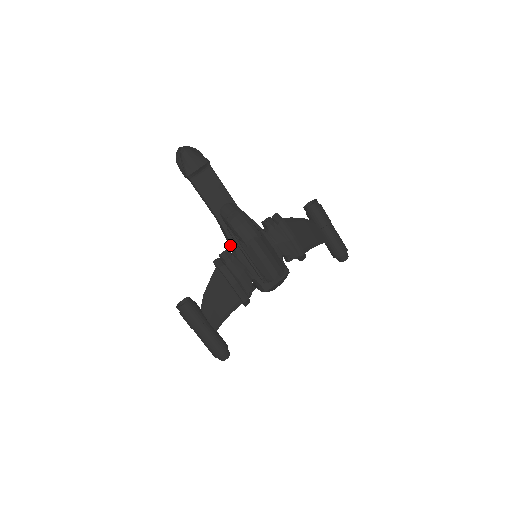
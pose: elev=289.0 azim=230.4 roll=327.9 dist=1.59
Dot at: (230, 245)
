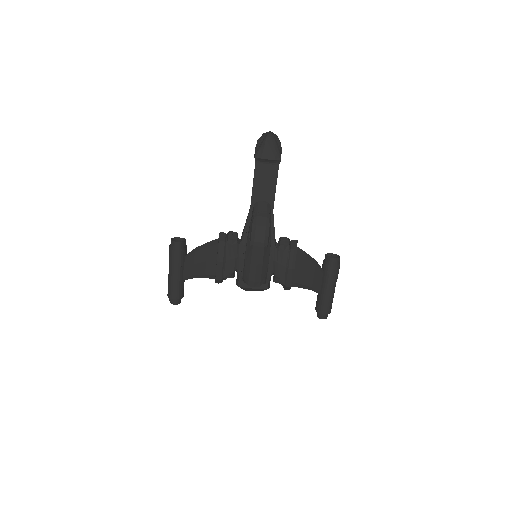
Dot at: (243, 232)
